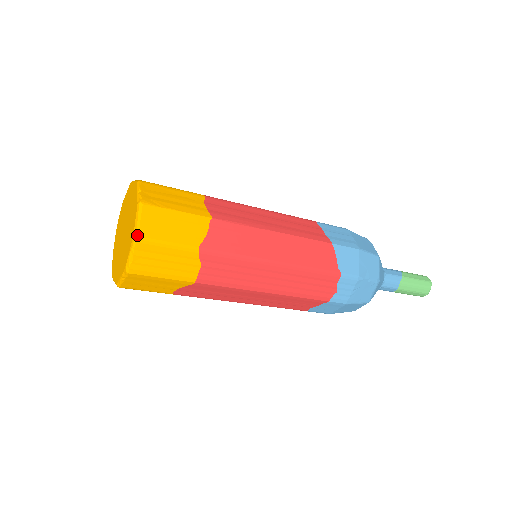
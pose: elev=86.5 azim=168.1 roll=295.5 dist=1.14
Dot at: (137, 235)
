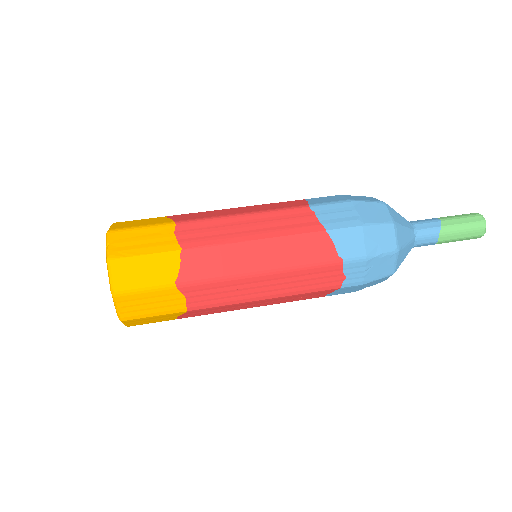
Dot at: (113, 291)
